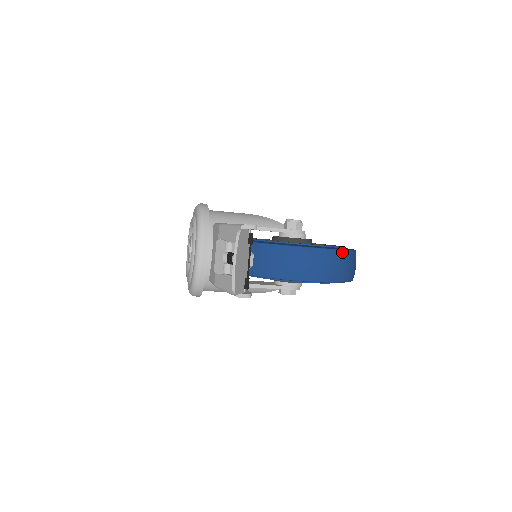
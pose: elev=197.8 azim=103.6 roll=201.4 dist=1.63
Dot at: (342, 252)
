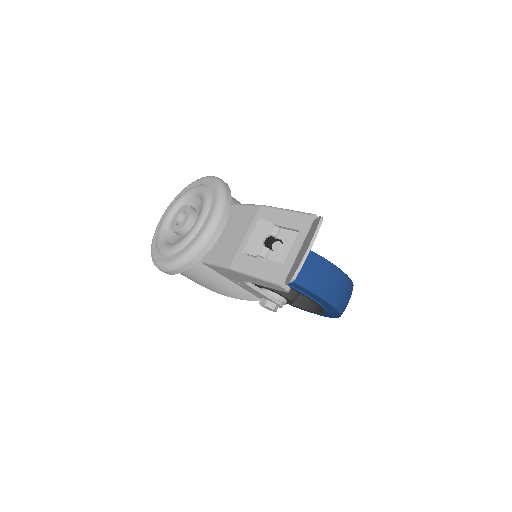
Dot at: (353, 285)
